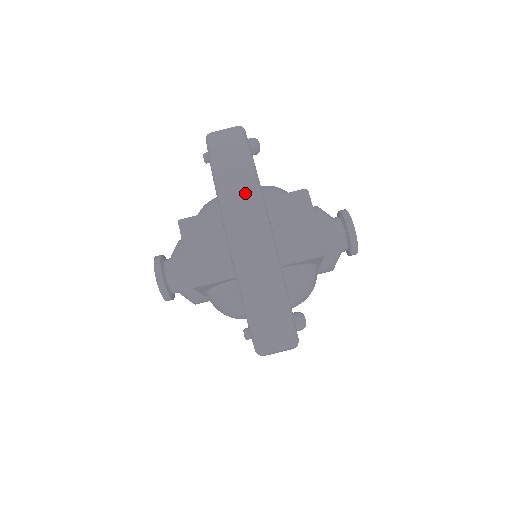
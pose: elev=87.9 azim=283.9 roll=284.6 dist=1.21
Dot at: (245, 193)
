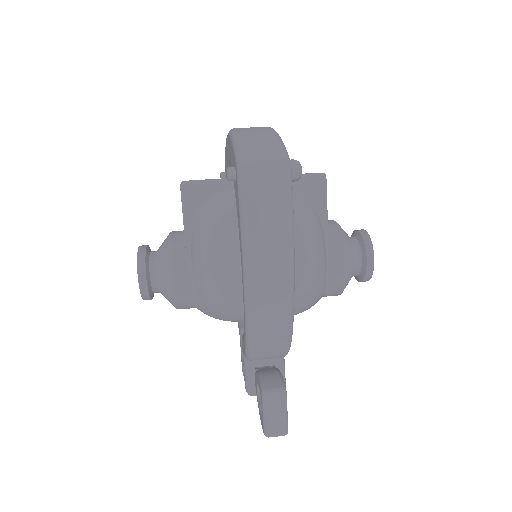
Dot at: occluded
